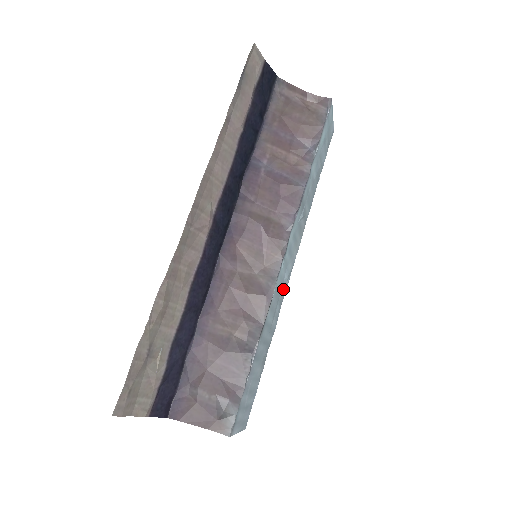
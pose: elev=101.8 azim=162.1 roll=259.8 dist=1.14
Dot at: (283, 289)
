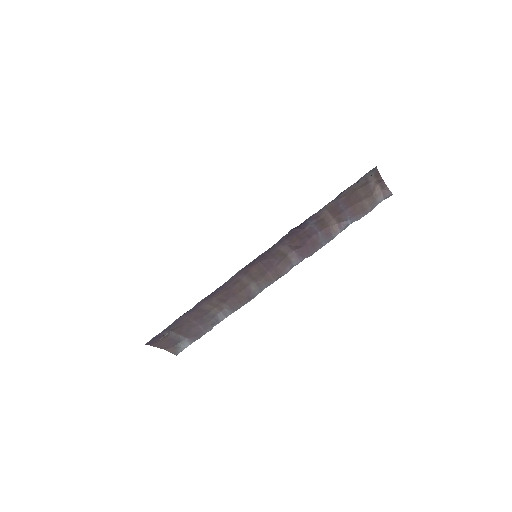
Dot at: occluded
